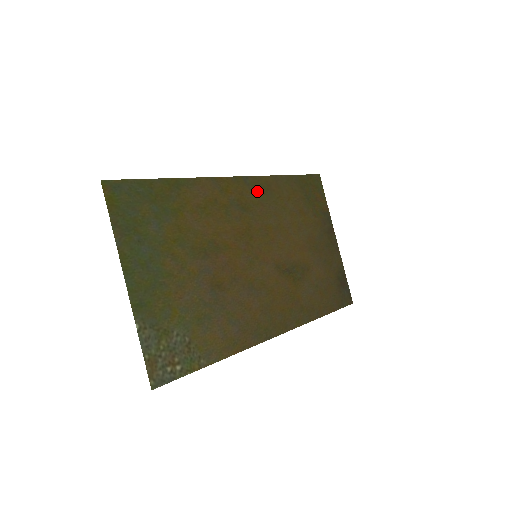
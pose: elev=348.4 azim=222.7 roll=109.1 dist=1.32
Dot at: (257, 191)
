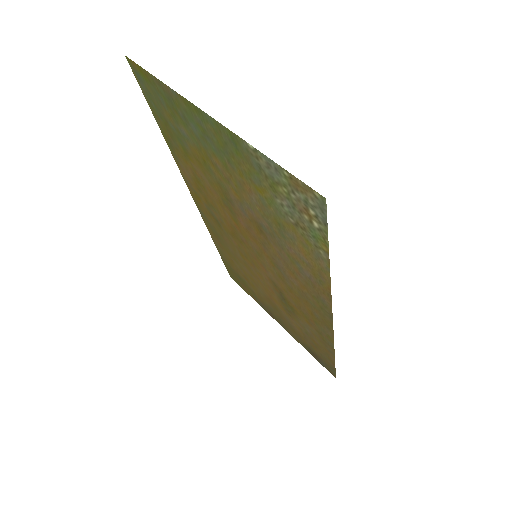
Dot at: (213, 228)
